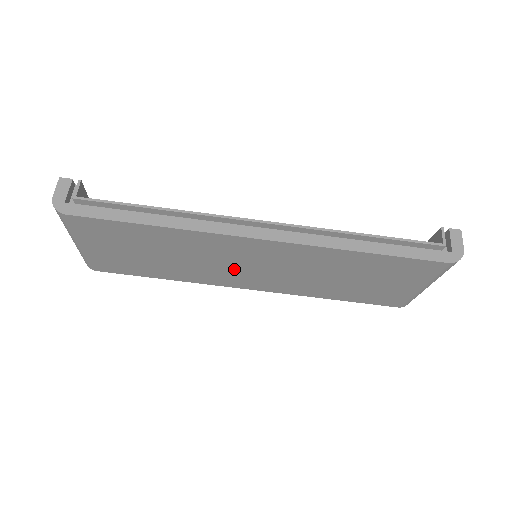
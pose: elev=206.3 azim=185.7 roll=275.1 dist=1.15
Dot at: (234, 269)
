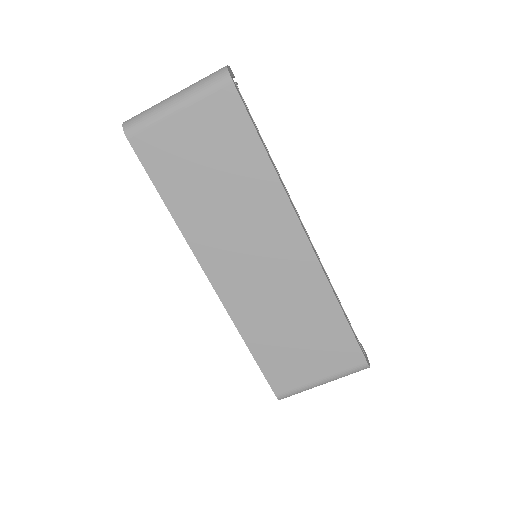
Dot at: (240, 248)
